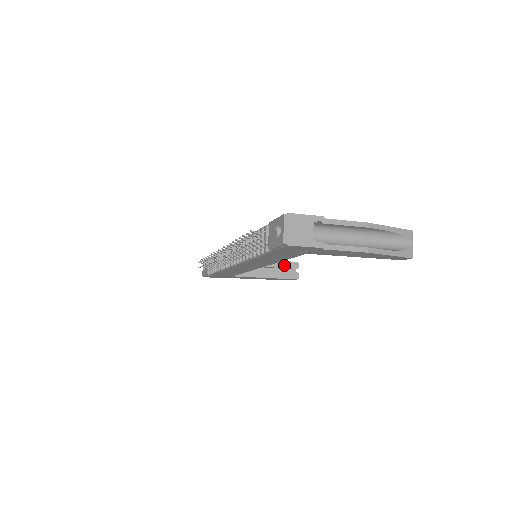
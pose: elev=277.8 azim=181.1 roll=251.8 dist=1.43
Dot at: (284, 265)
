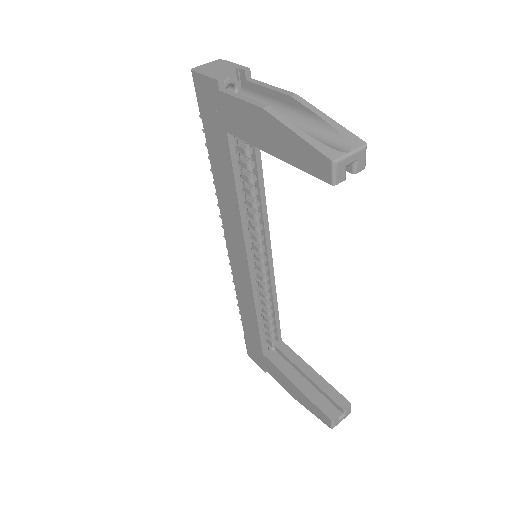
Dot at: (330, 391)
